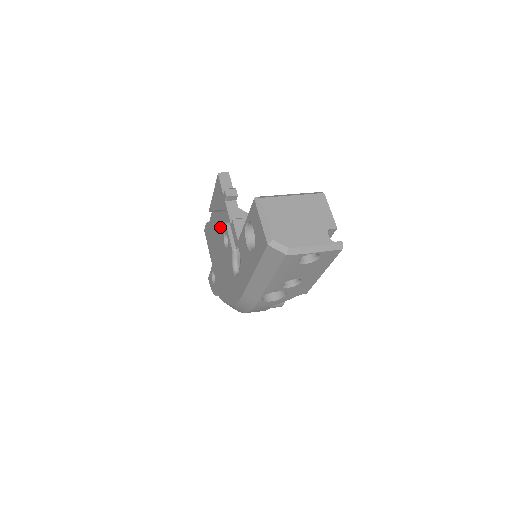
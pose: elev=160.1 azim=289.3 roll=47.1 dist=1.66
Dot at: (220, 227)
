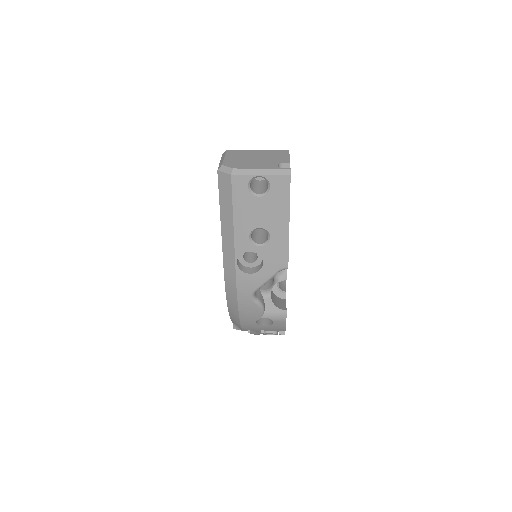
Dot at: occluded
